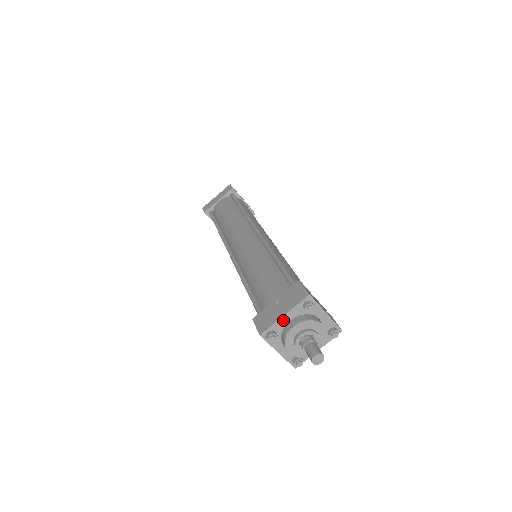
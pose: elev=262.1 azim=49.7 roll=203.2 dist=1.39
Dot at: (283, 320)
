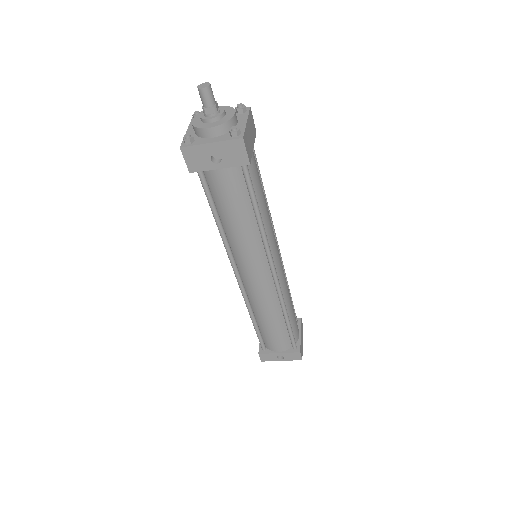
Dot at: occluded
